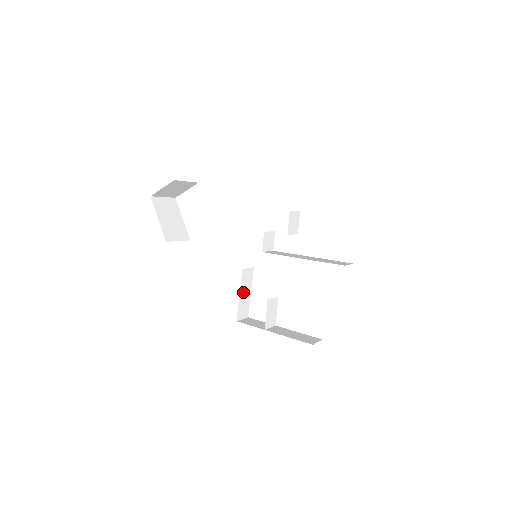
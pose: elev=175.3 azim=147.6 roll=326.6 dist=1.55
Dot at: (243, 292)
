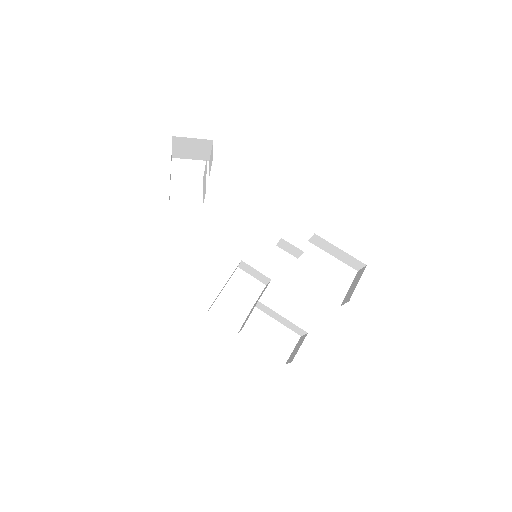
Dot at: occluded
